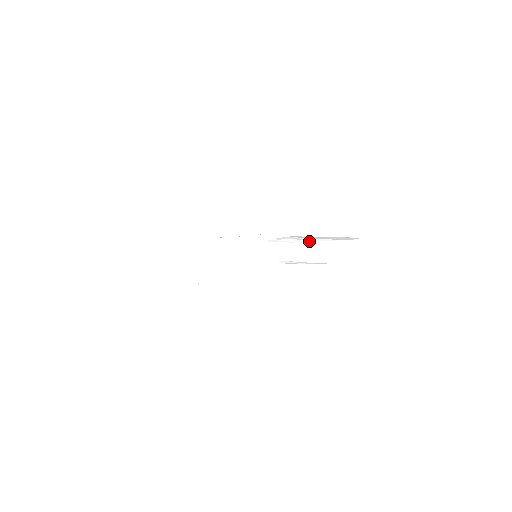
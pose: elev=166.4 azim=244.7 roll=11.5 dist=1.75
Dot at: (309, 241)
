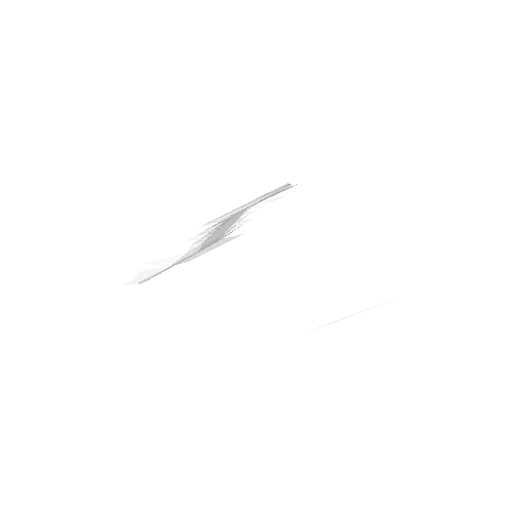
Dot at: (323, 271)
